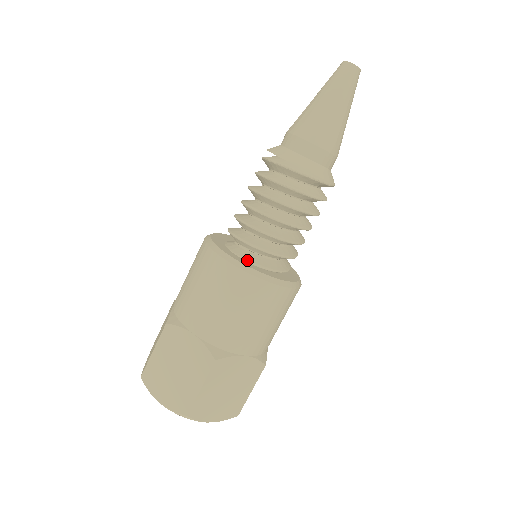
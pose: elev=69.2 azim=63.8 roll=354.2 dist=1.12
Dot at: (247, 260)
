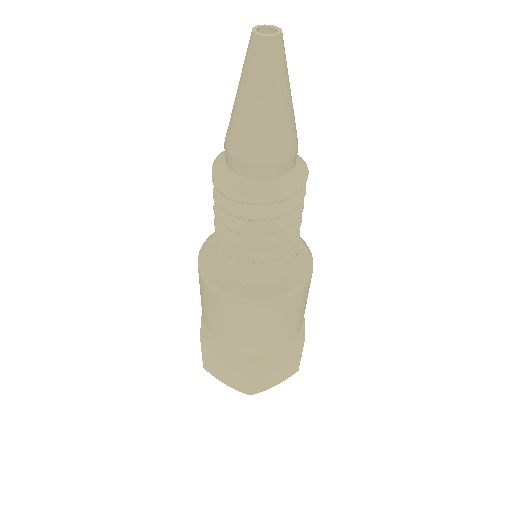
Dot at: (242, 284)
